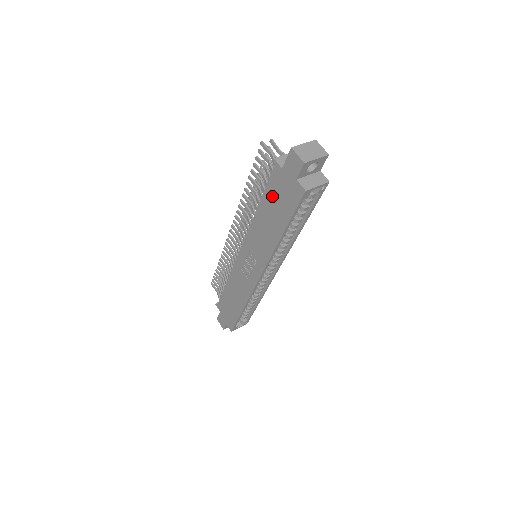
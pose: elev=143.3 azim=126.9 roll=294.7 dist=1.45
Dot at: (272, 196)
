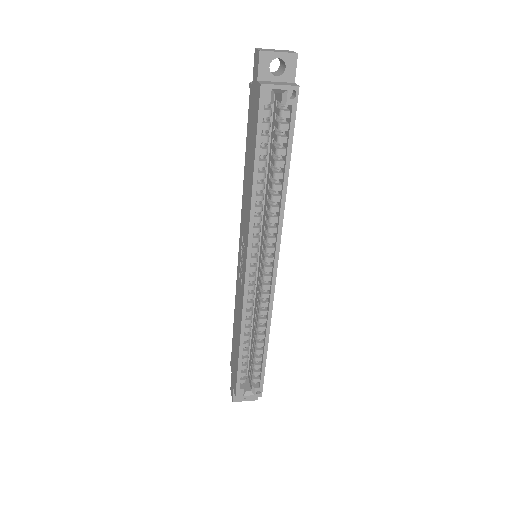
Dot at: (249, 132)
